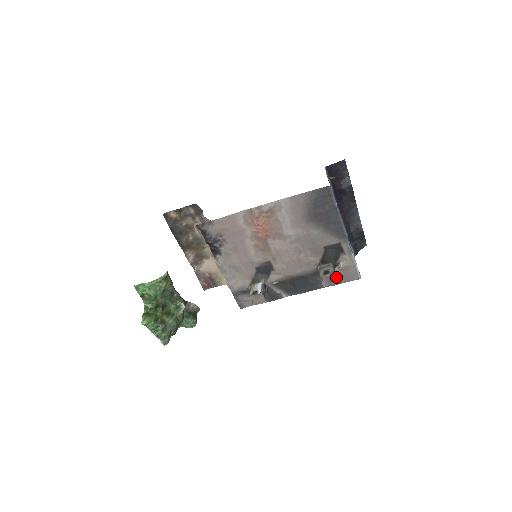
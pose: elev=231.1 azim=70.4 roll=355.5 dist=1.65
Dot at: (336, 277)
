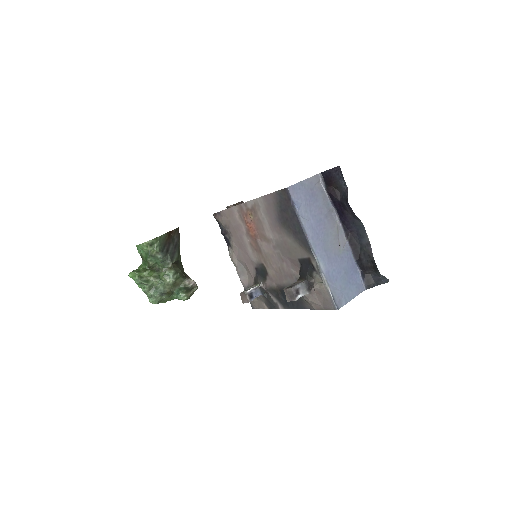
Dot at: (313, 299)
